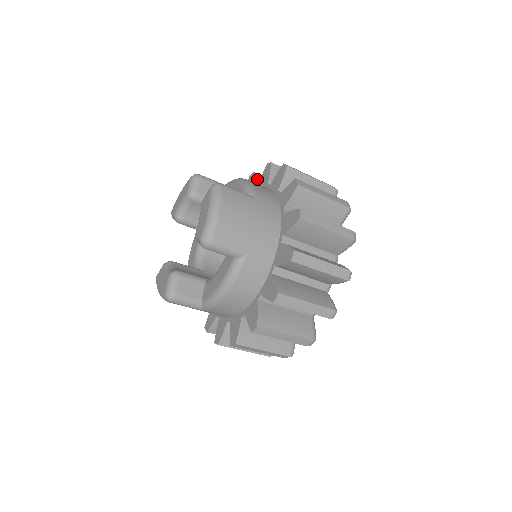
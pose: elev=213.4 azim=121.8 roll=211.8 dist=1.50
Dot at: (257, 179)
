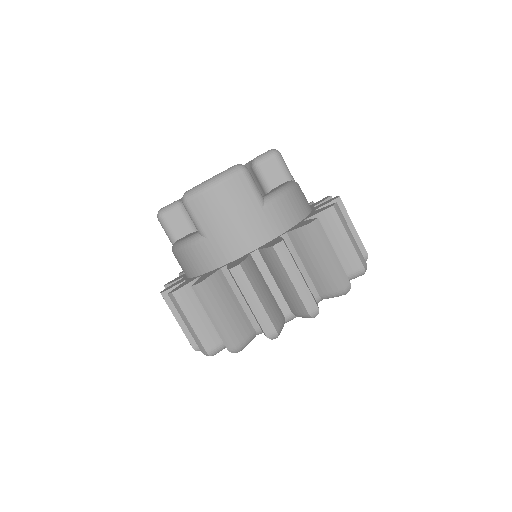
Dot at: occluded
